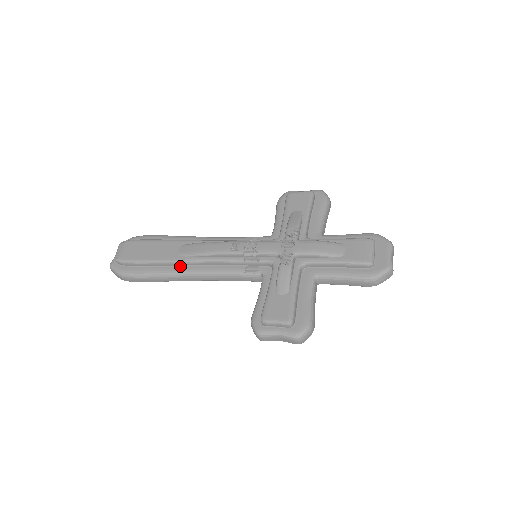
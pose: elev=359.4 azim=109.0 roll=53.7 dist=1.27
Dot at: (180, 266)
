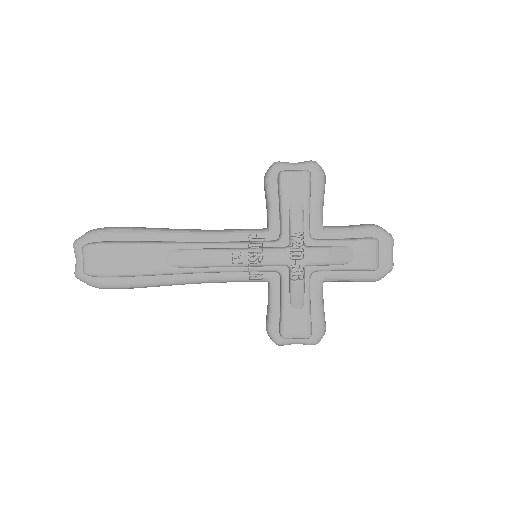
Dot at: (171, 275)
